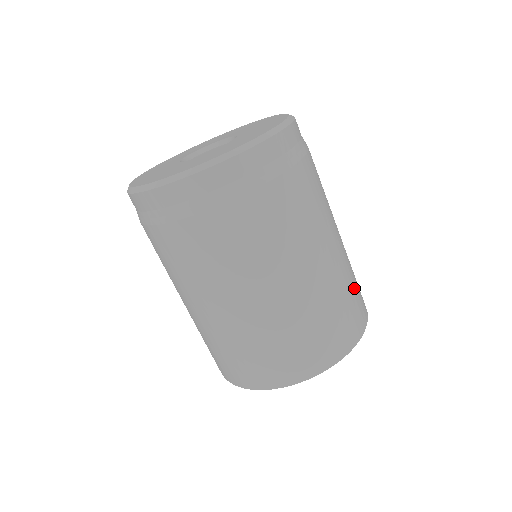
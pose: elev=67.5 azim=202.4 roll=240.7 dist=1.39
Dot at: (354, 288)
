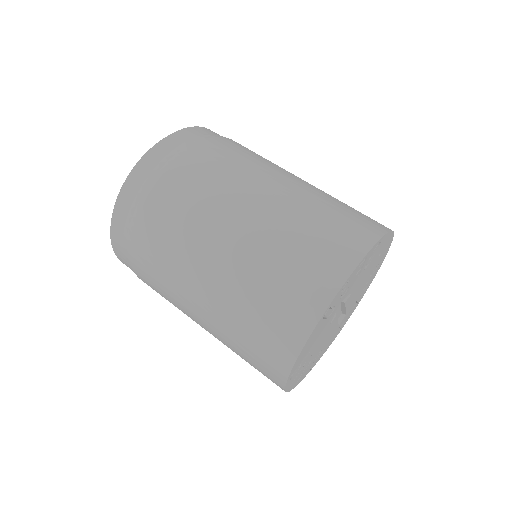
Dot at: occluded
